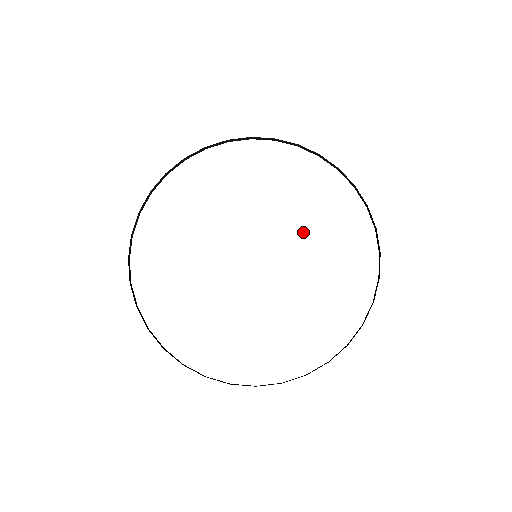
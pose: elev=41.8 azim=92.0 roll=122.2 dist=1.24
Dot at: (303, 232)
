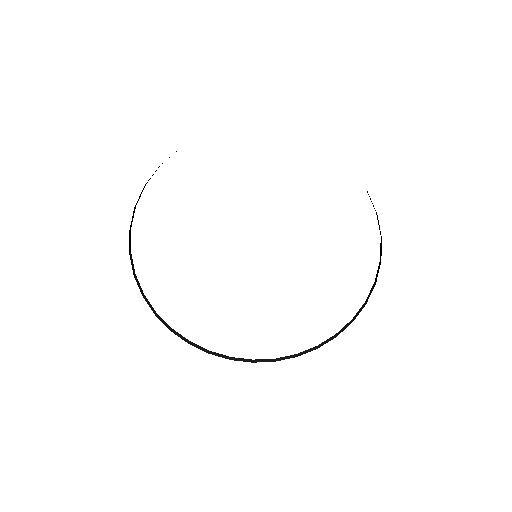
Dot at: (275, 208)
